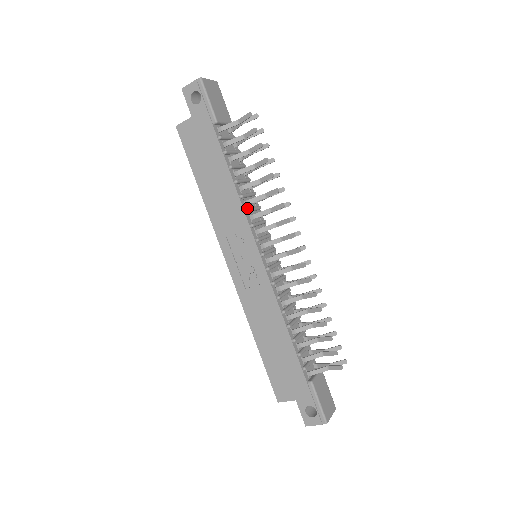
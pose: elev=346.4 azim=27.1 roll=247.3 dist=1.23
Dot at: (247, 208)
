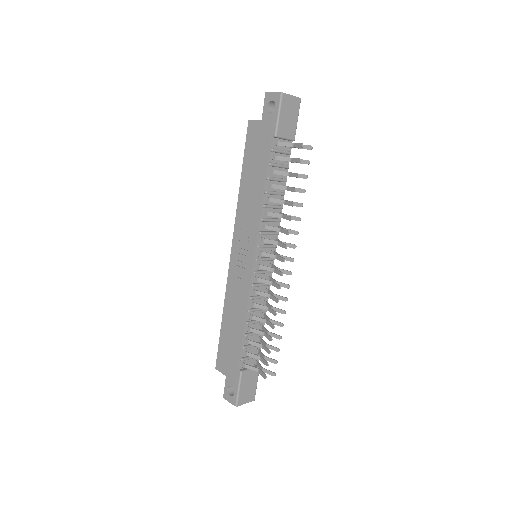
Dot at: (265, 217)
